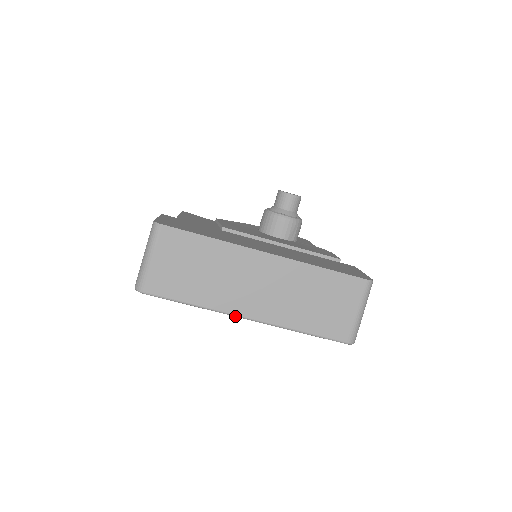
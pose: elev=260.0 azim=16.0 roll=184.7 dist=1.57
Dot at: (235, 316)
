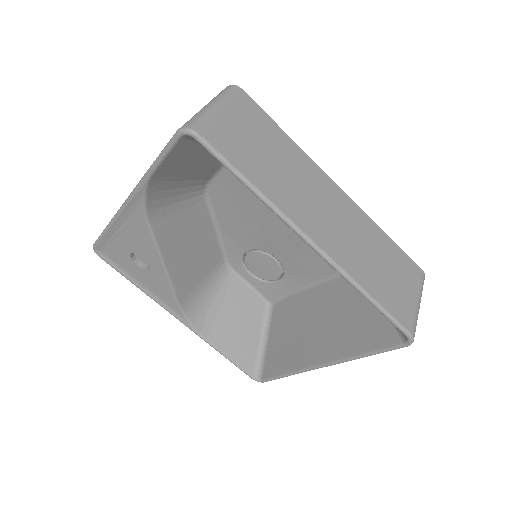
Dot at: (297, 230)
